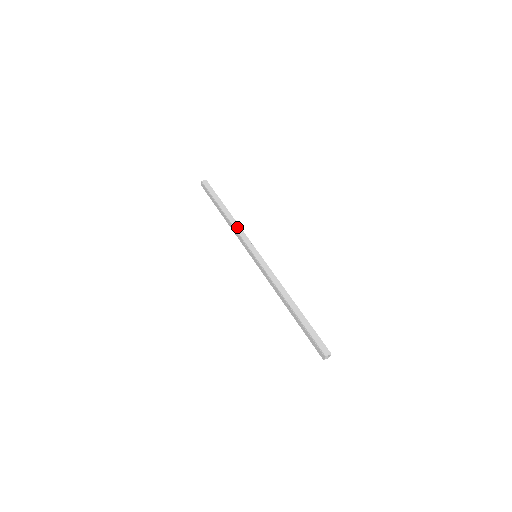
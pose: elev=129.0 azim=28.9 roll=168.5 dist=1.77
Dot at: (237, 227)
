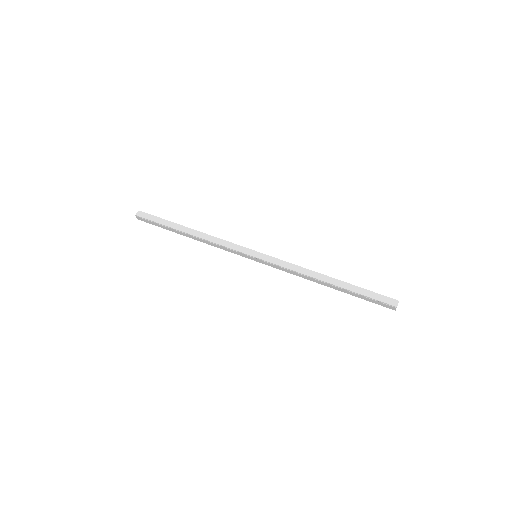
Dot at: (214, 240)
